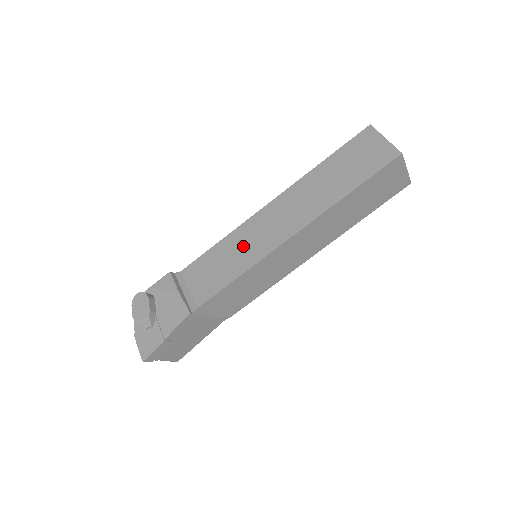
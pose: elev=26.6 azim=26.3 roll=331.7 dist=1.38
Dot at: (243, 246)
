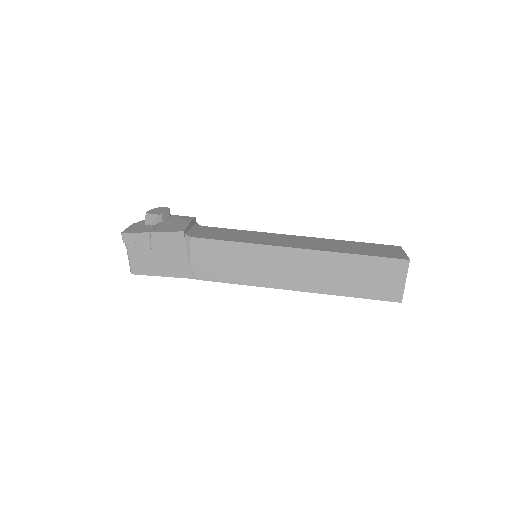
Dot at: (256, 237)
